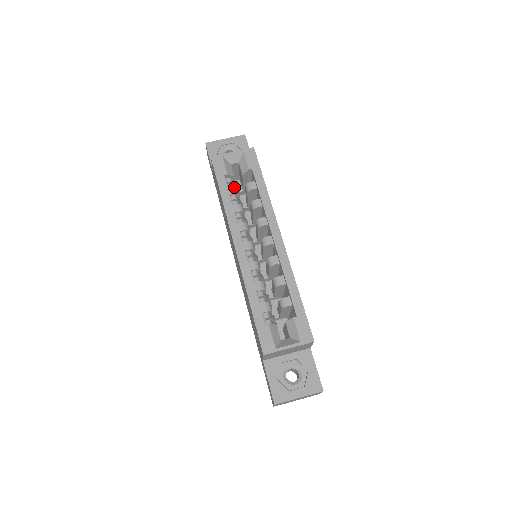
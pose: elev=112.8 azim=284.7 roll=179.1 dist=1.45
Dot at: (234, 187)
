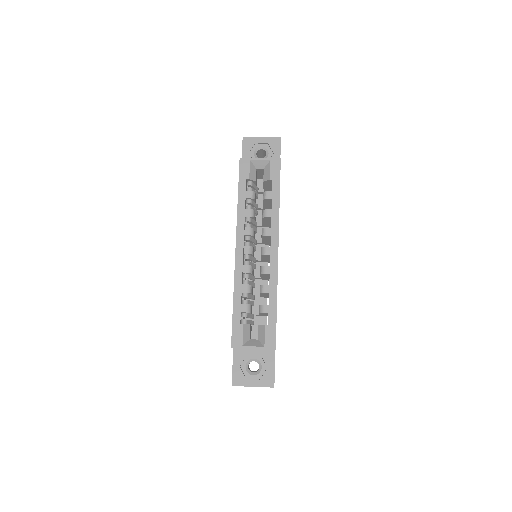
Dot at: (252, 192)
